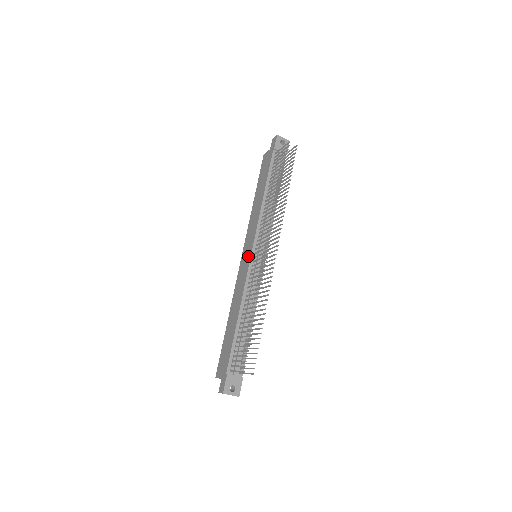
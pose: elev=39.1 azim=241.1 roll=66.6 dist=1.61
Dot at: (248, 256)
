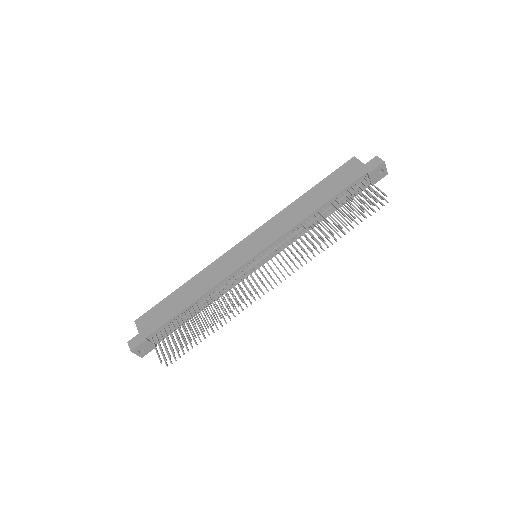
Dot at: (249, 253)
